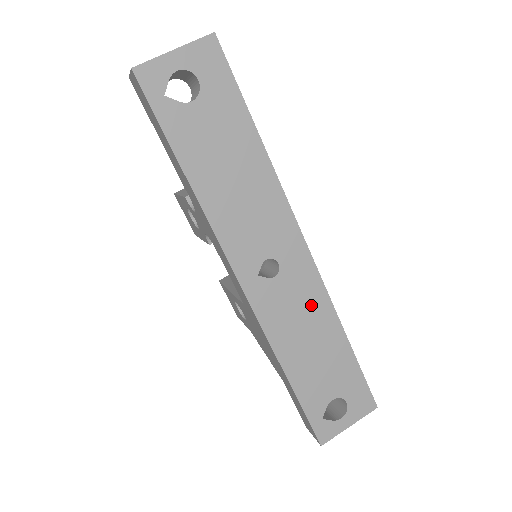
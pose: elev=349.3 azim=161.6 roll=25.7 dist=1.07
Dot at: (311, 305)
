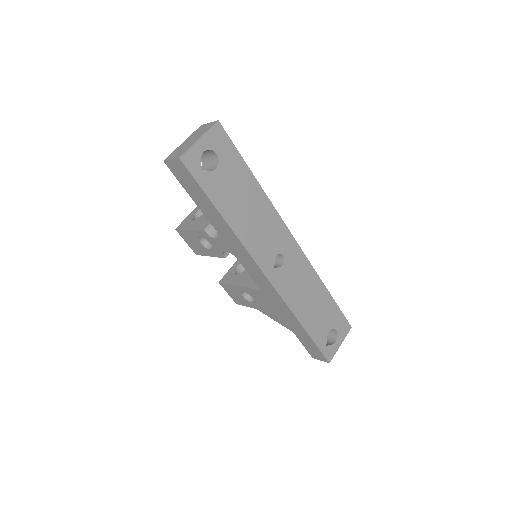
Dot at: (305, 276)
